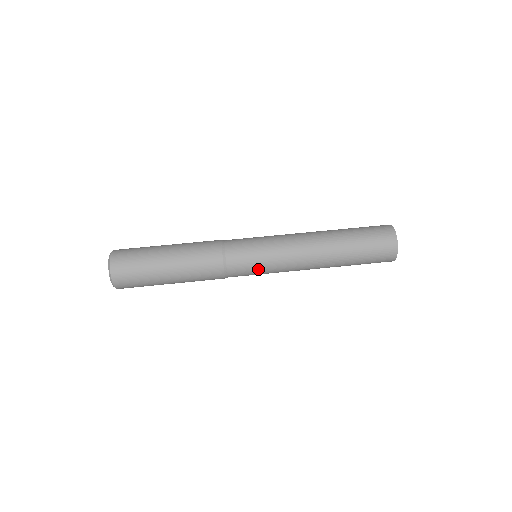
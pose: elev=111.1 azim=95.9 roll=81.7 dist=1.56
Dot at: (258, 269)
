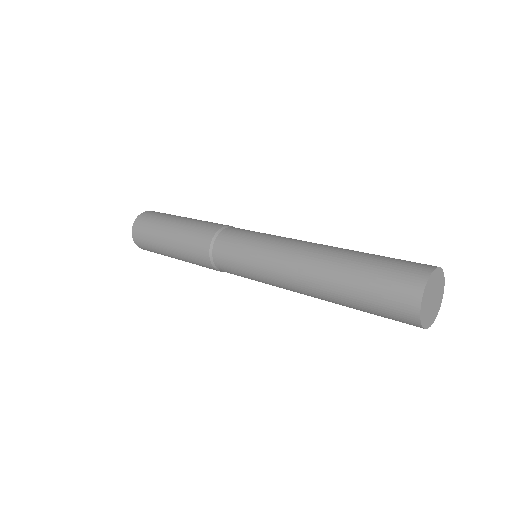
Dot at: (242, 271)
